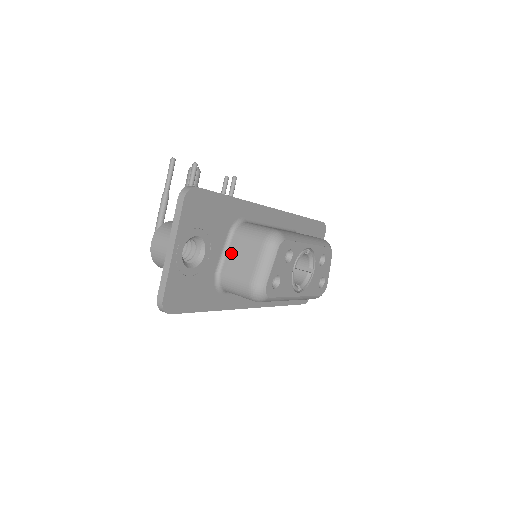
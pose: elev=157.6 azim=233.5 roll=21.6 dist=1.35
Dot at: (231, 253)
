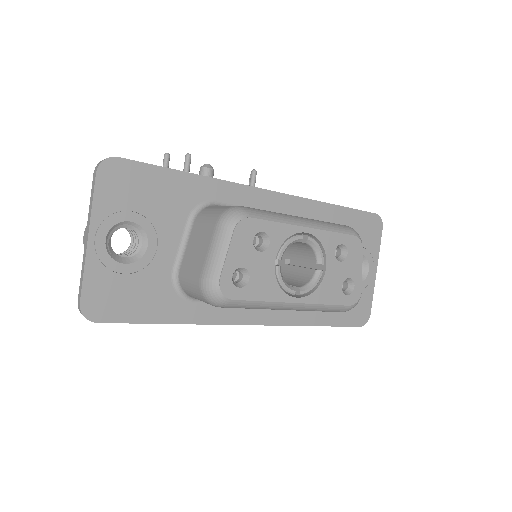
Dot at: (189, 245)
